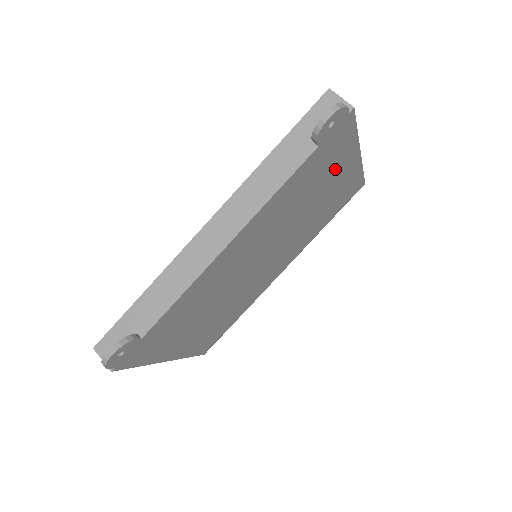
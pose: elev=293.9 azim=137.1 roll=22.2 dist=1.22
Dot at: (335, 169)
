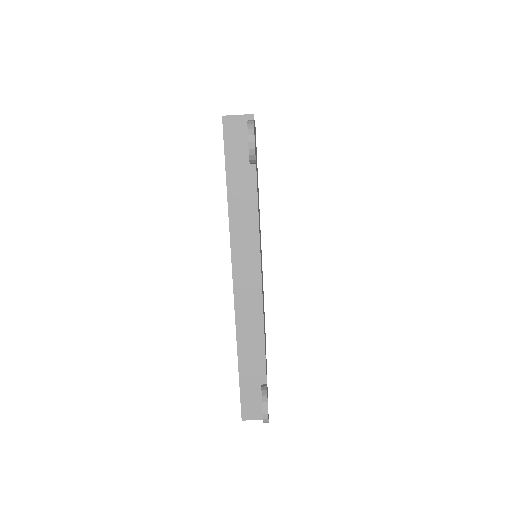
Dot at: occluded
